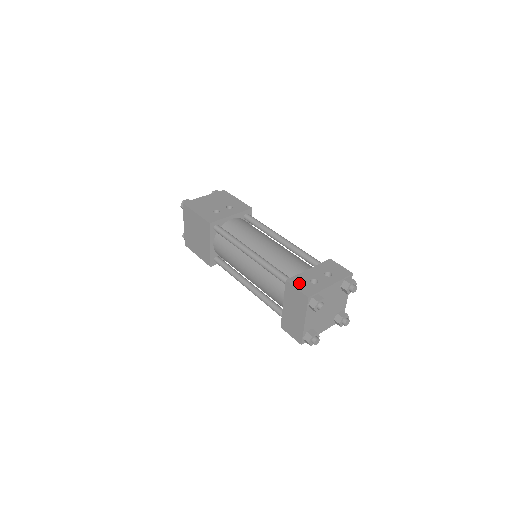
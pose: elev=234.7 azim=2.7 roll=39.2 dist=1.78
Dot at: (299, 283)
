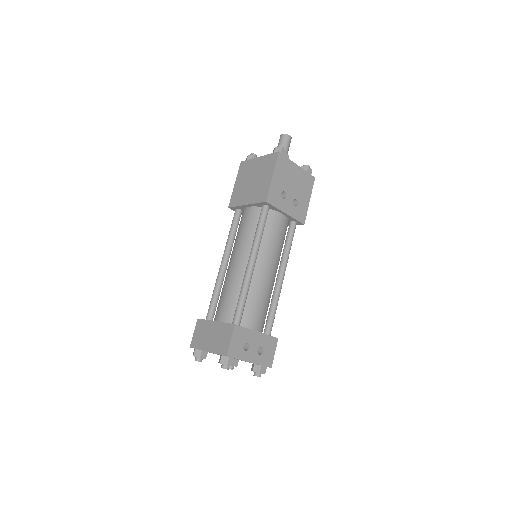
Dot at: (238, 337)
